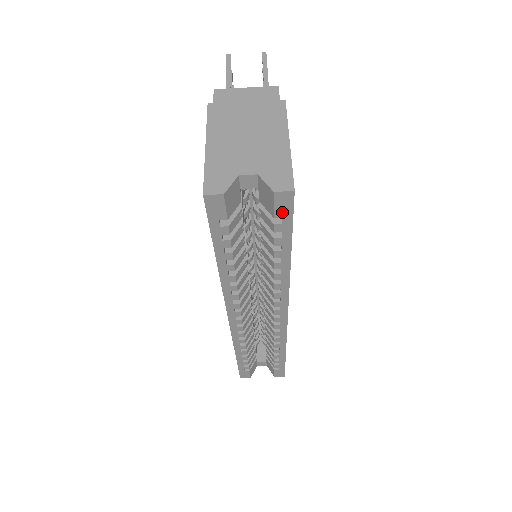
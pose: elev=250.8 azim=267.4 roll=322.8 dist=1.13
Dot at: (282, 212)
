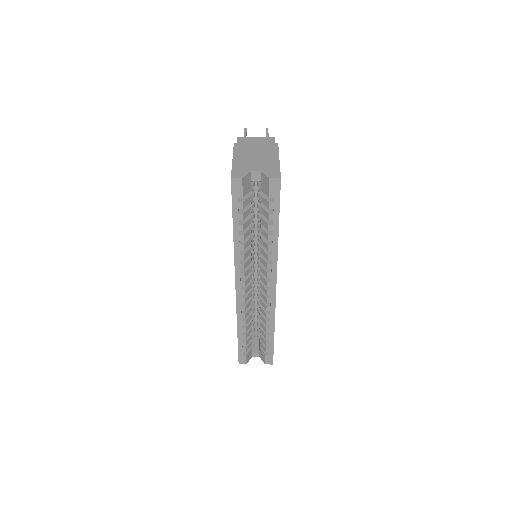
Dot at: (274, 193)
